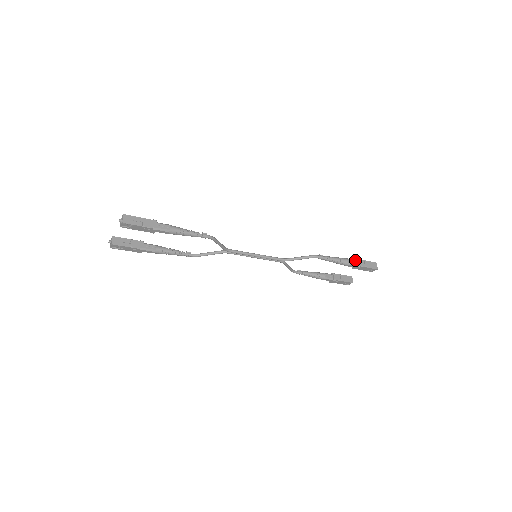
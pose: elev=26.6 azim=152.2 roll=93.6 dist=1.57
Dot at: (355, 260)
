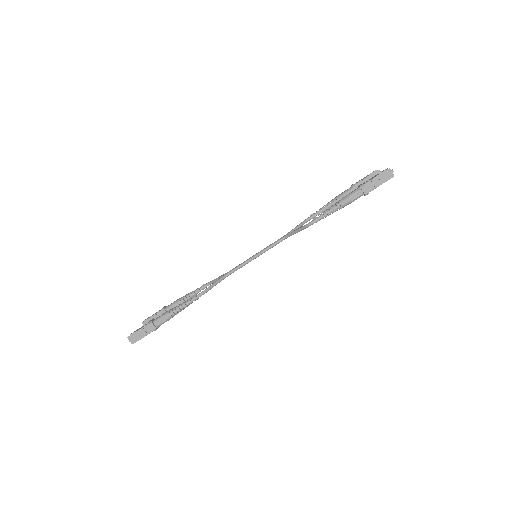
Dot at: (359, 189)
